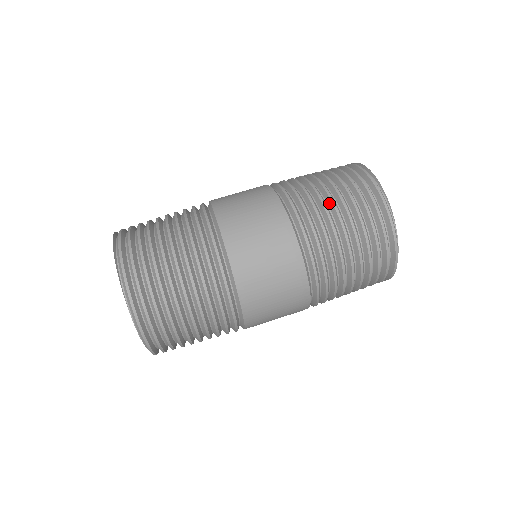
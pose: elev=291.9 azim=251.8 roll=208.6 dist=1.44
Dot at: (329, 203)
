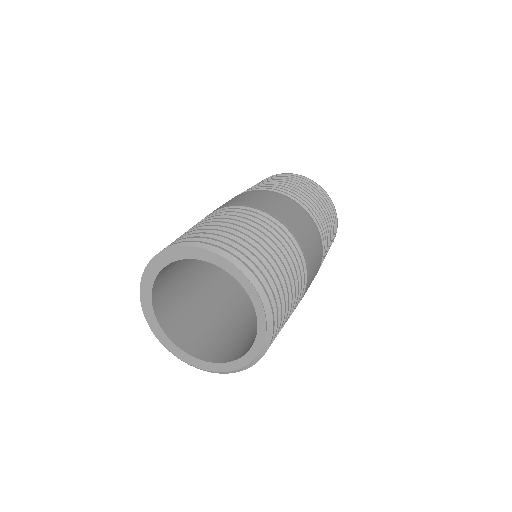
Dot at: occluded
